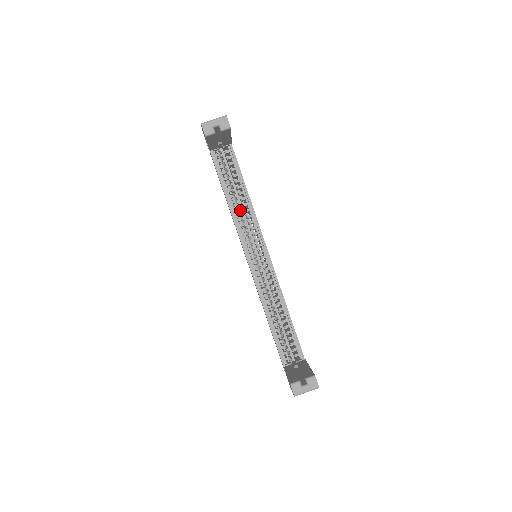
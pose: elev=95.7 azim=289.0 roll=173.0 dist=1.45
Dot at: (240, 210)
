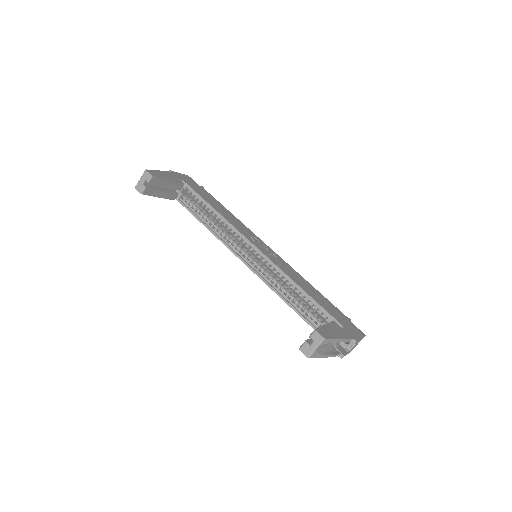
Dot at: (222, 228)
